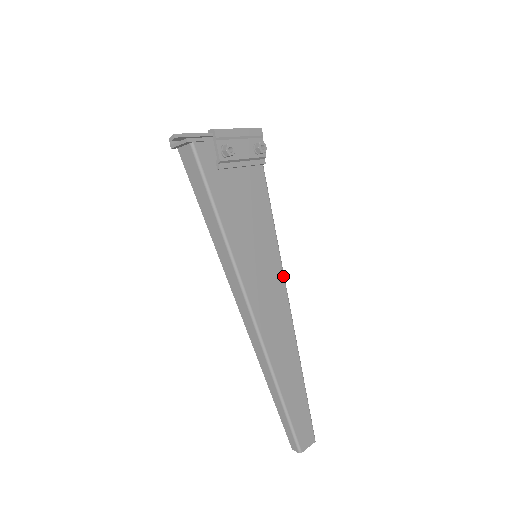
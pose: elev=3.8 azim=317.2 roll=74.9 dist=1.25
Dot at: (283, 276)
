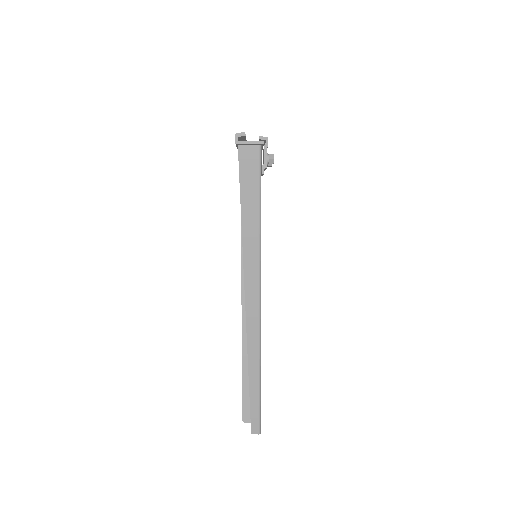
Dot at: occluded
